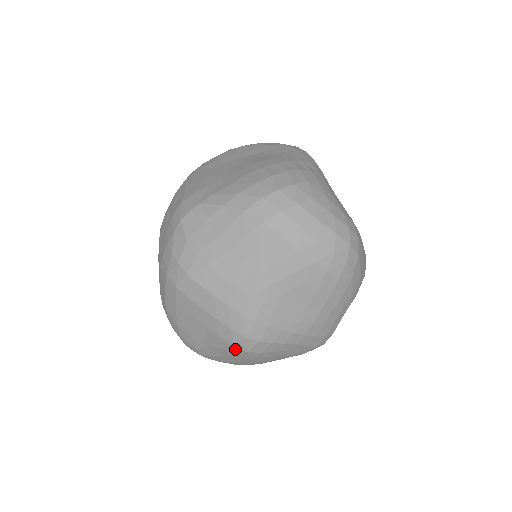
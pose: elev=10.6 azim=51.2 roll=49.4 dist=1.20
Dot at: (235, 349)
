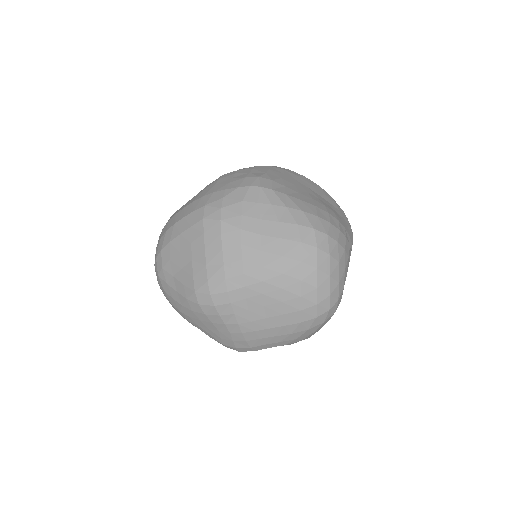
Dot at: (193, 295)
